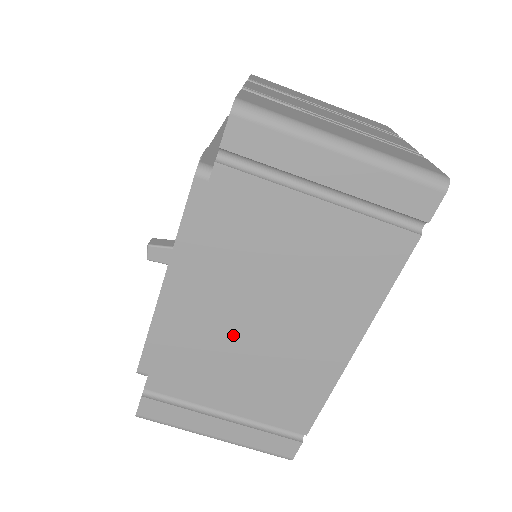
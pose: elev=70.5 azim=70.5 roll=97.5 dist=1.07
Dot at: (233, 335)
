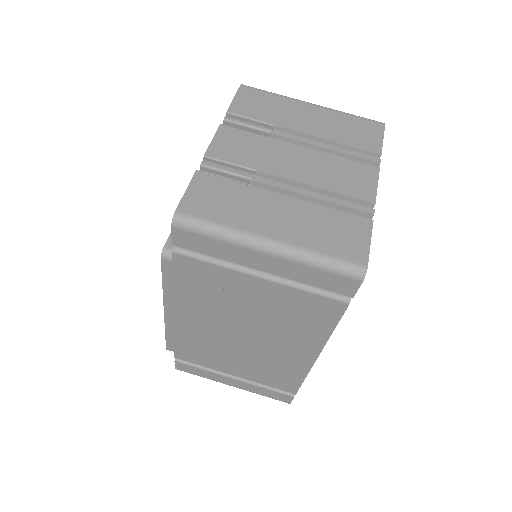
Dot at: (223, 340)
